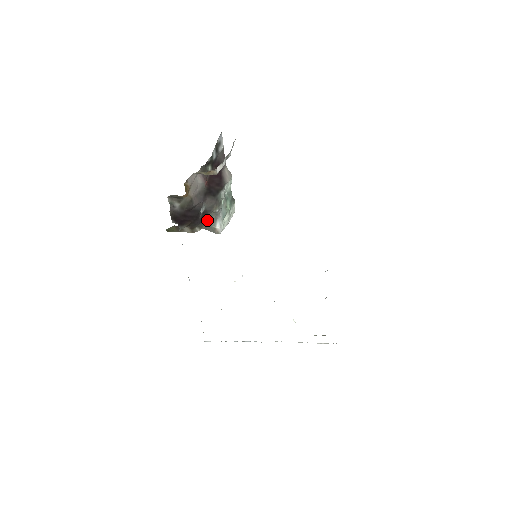
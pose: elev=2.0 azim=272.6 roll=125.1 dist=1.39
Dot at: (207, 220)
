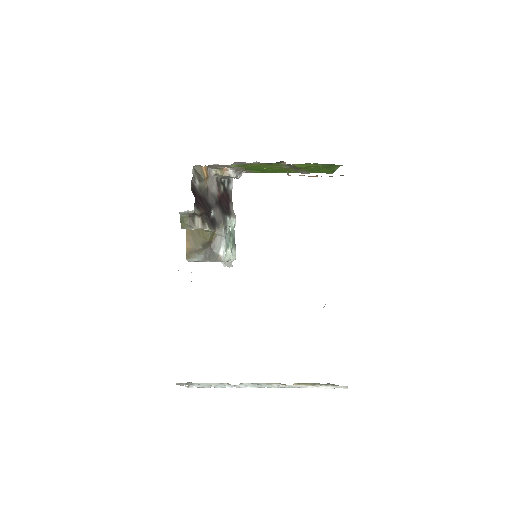
Dot at: (215, 229)
